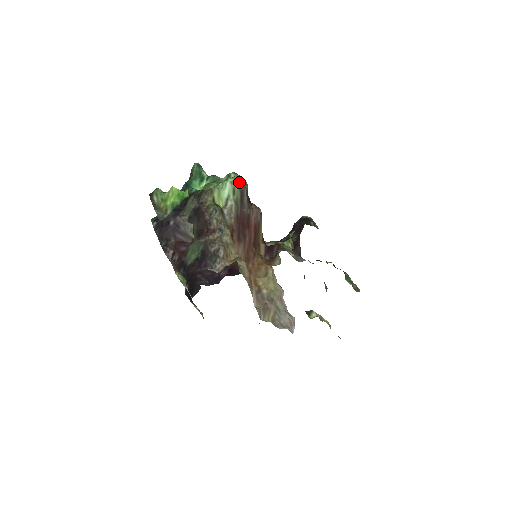
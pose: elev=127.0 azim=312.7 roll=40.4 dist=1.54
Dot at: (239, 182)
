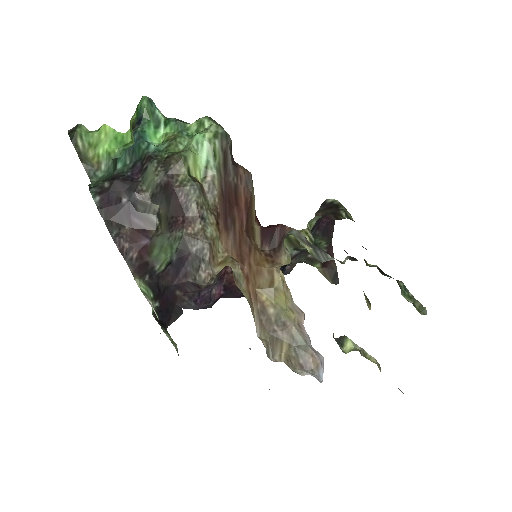
Dot at: (220, 138)
